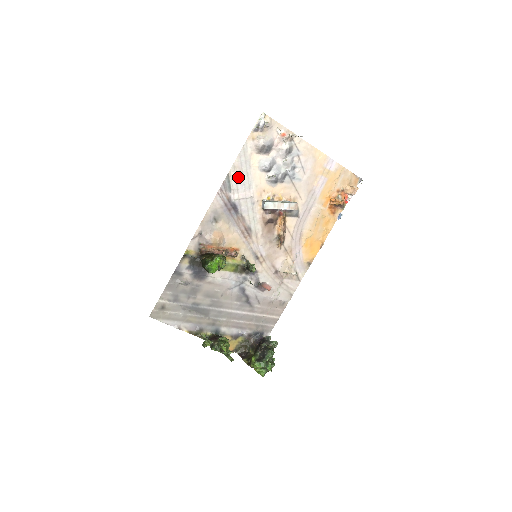
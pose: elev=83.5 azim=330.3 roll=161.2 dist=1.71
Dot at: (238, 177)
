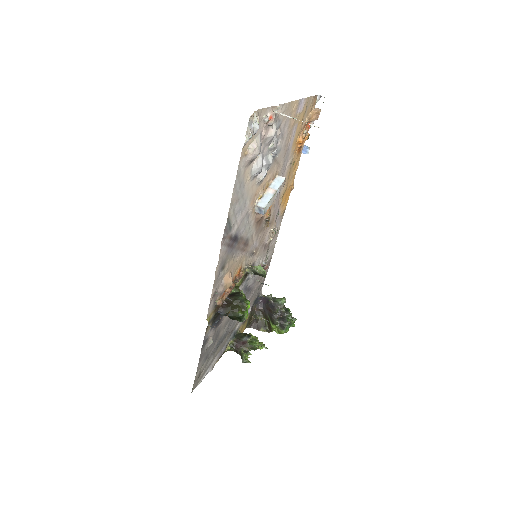
Dot at: (235, 209)
